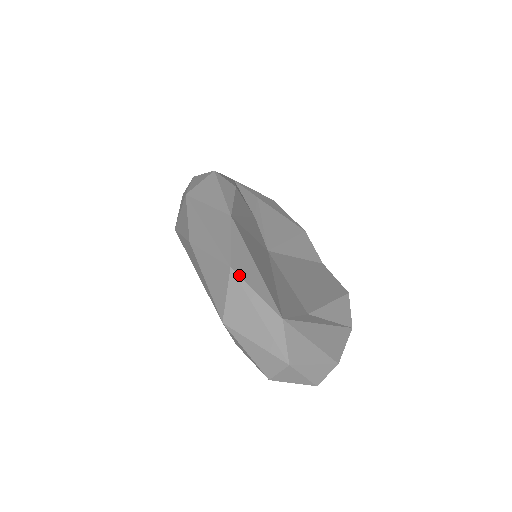
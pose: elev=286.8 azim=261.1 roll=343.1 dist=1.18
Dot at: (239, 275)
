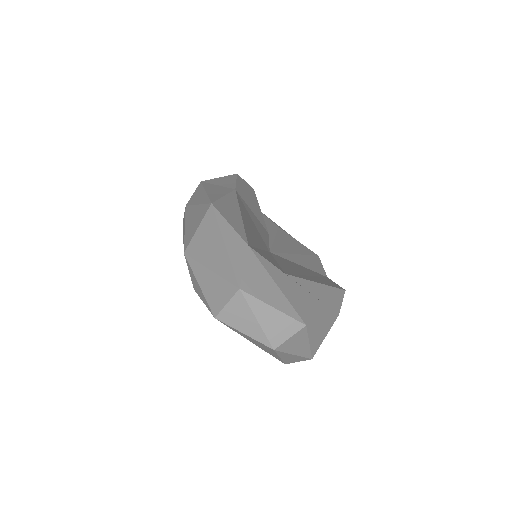
Dot at: (217, 209)
